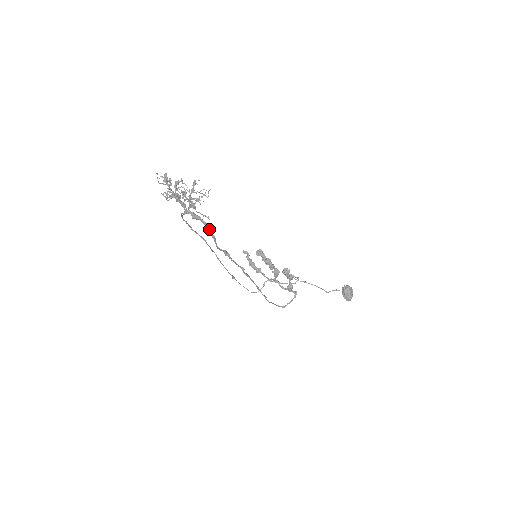
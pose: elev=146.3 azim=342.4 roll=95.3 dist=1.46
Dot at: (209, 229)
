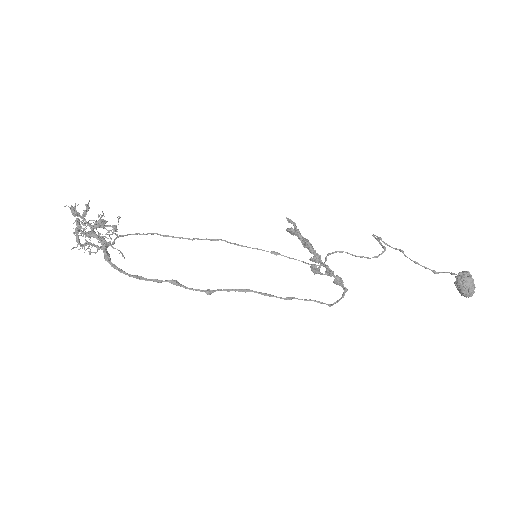
Dot at: (124, 271)
